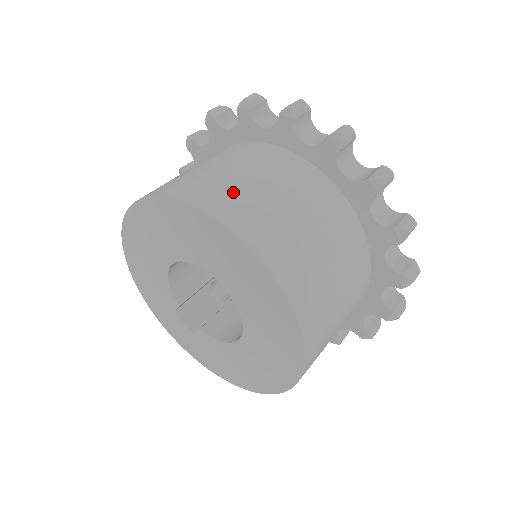
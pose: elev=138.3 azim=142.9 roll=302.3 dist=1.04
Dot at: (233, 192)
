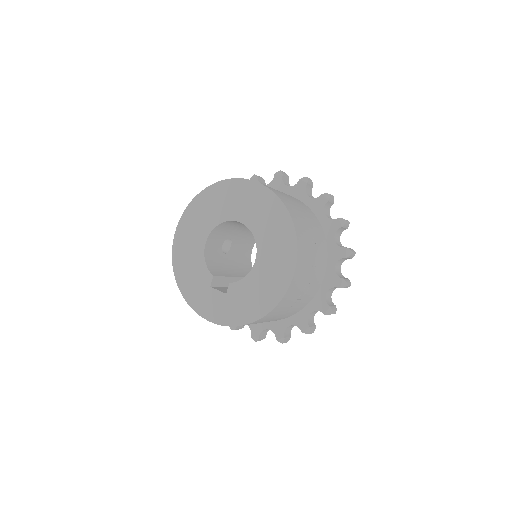
Dot at: occluded
